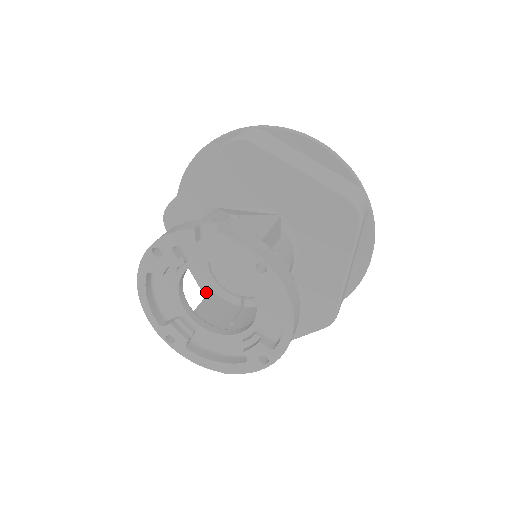
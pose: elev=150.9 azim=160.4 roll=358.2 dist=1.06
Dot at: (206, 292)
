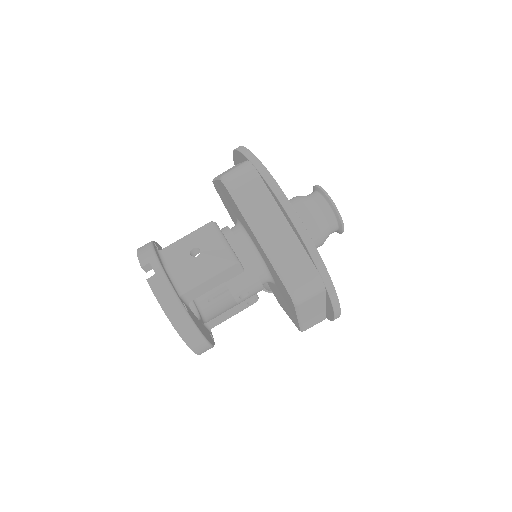
Dot at: occluded
